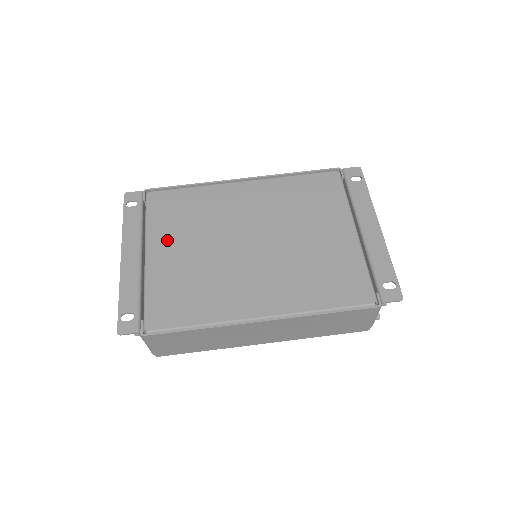
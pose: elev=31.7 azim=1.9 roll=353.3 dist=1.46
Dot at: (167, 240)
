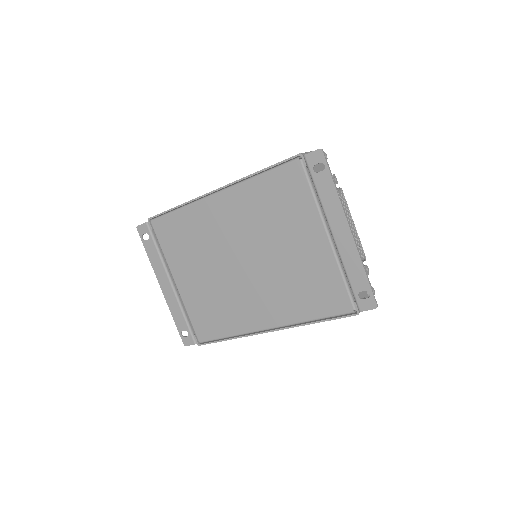
Dot at: (183, 268)
